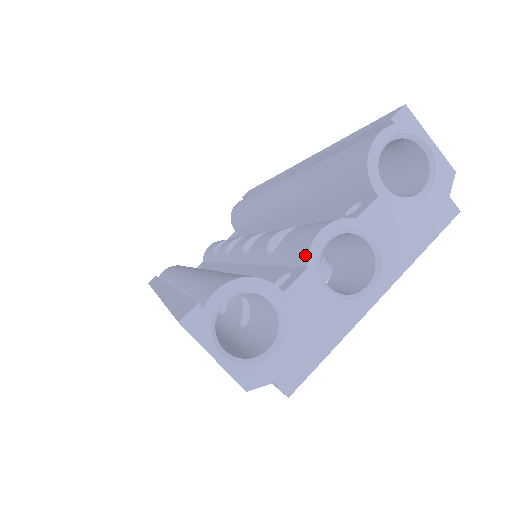
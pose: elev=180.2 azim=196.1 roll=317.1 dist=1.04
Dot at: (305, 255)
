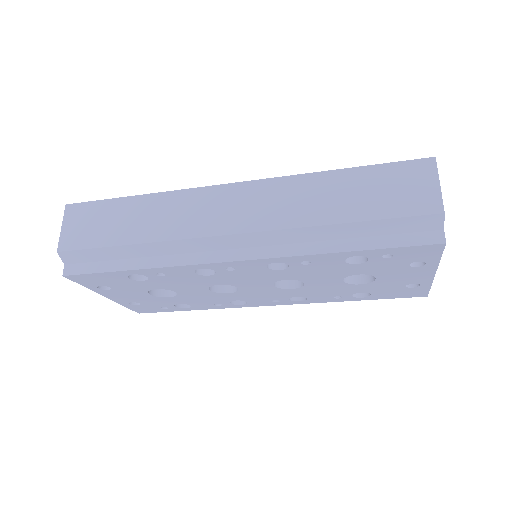
Dot at: occluded
